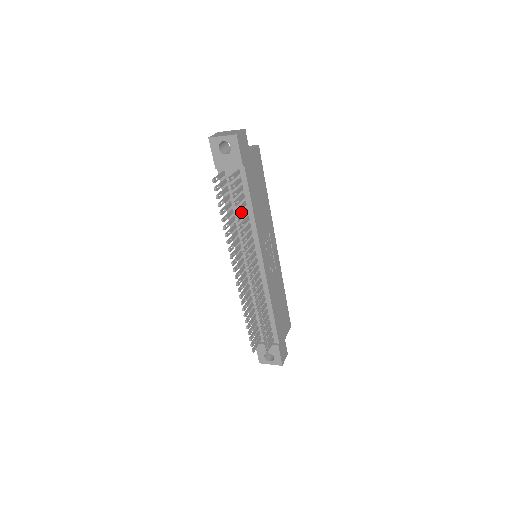
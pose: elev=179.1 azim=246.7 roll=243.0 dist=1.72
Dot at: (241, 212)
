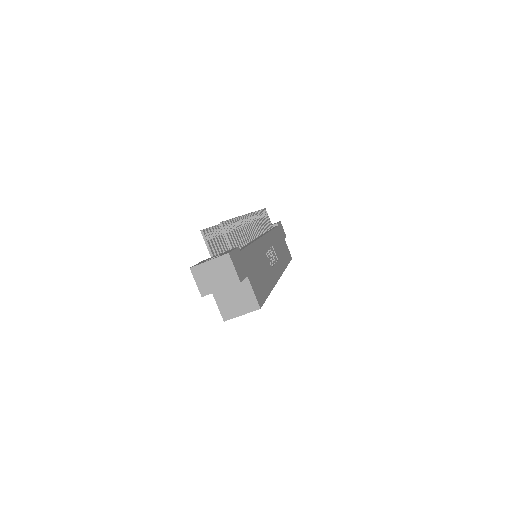
Dot at: occluded
